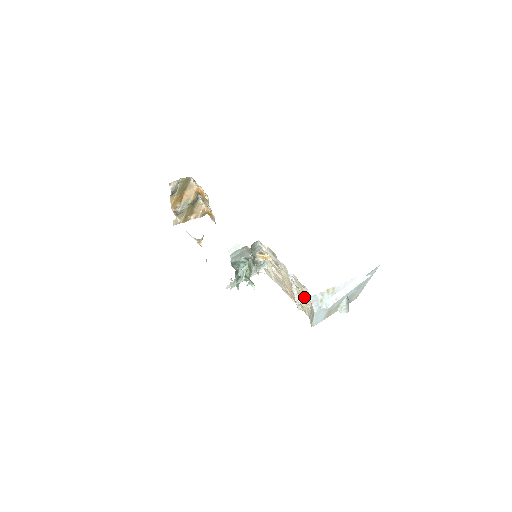
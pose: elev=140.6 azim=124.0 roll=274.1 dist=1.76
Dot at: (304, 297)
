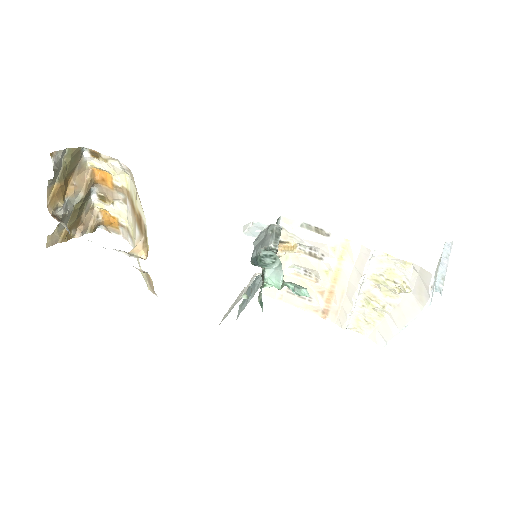
Dot at: (384, 293)
